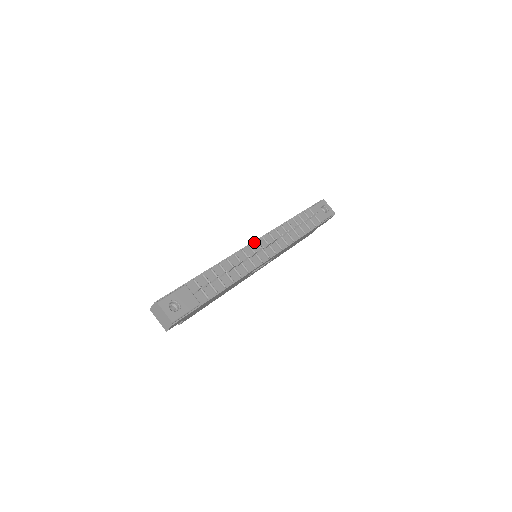
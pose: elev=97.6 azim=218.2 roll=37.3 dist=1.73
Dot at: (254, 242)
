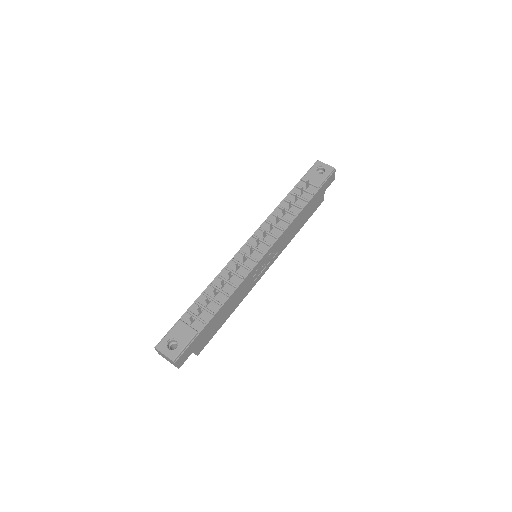
Dot at: (245, 245)
